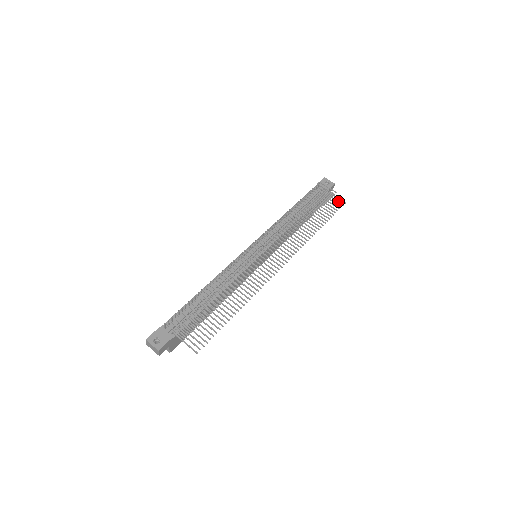
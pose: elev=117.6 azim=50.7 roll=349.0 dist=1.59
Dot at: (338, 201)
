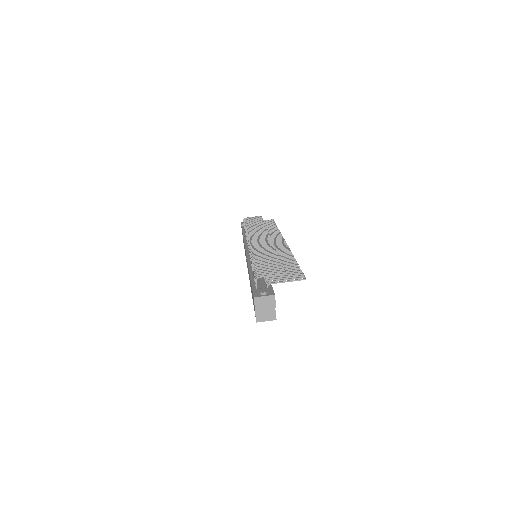
Dot at: (267, 220)
